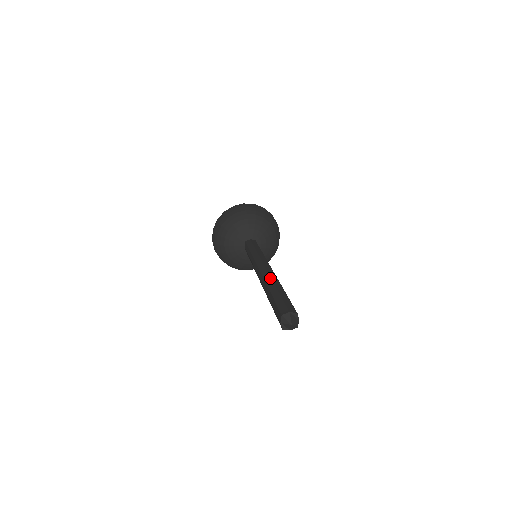
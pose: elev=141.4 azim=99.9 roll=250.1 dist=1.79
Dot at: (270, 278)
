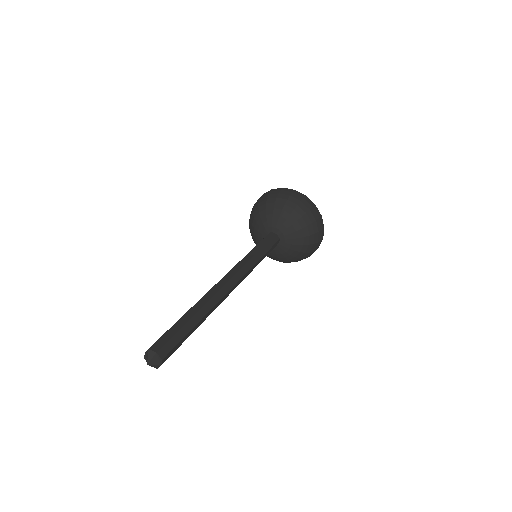
Dot at: (210, 297)
